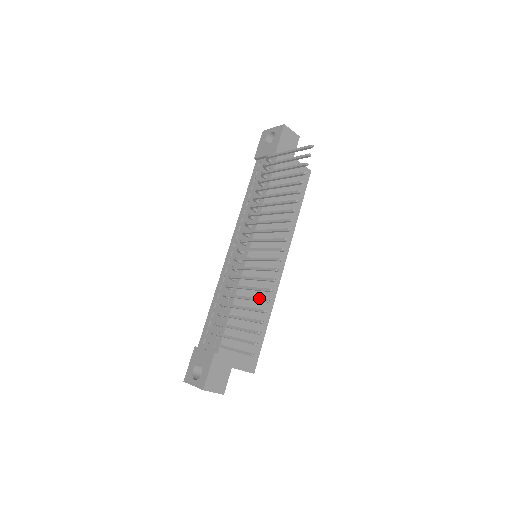
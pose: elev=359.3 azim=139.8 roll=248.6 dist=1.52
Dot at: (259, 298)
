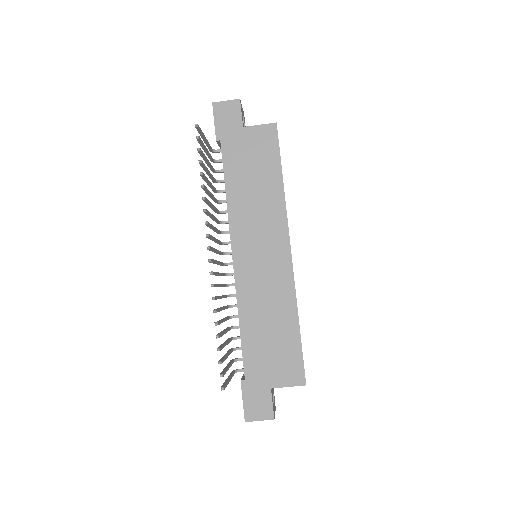
Dot at: occluded
